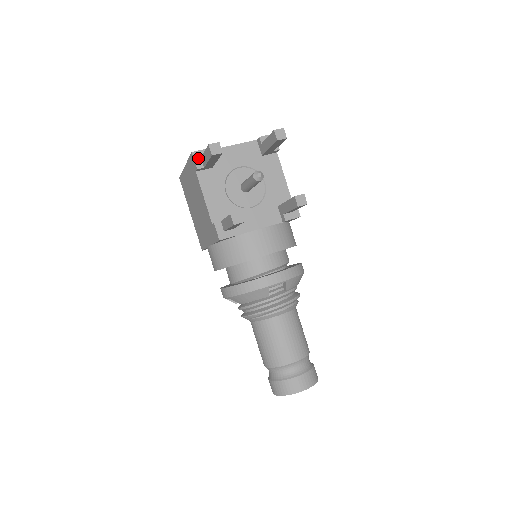
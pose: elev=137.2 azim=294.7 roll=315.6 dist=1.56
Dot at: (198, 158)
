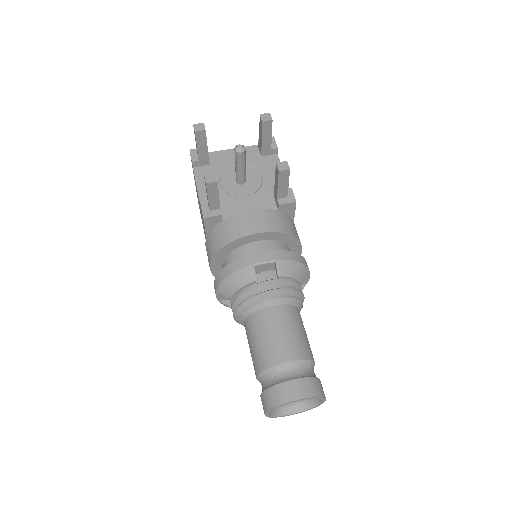
Dot at: (195, 154)
